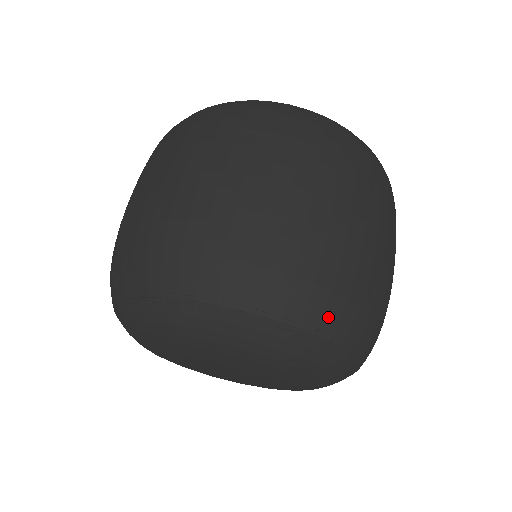
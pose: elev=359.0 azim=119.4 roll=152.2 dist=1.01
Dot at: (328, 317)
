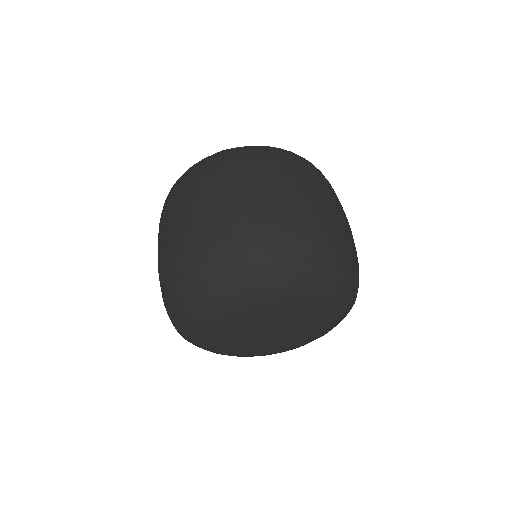
Dot at: occluded
